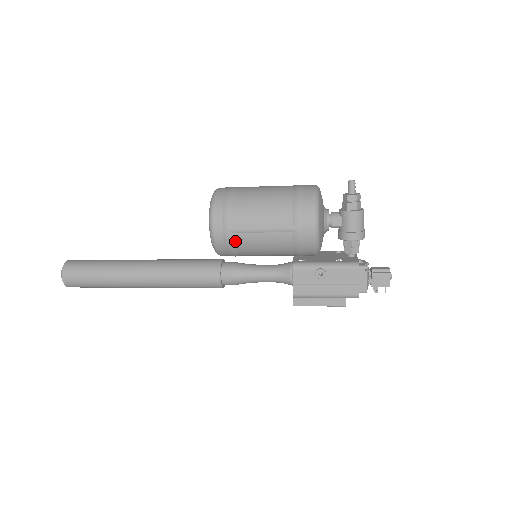
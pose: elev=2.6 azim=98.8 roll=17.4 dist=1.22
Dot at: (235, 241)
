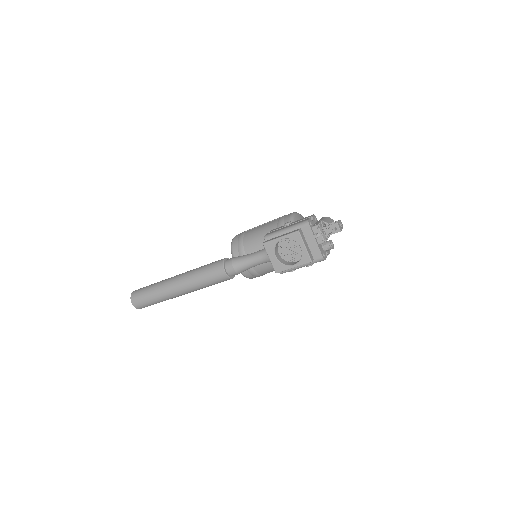
Dot at: (245, 235)
